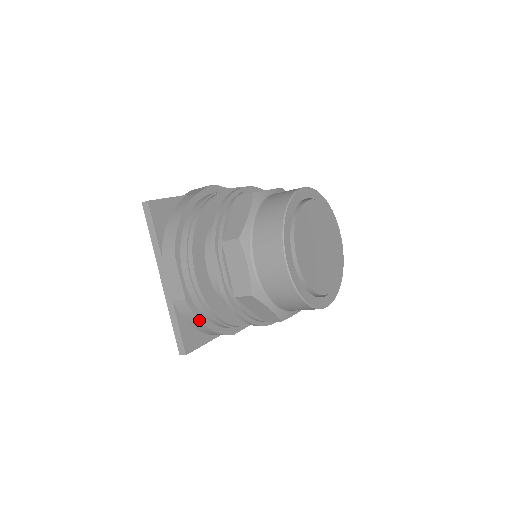
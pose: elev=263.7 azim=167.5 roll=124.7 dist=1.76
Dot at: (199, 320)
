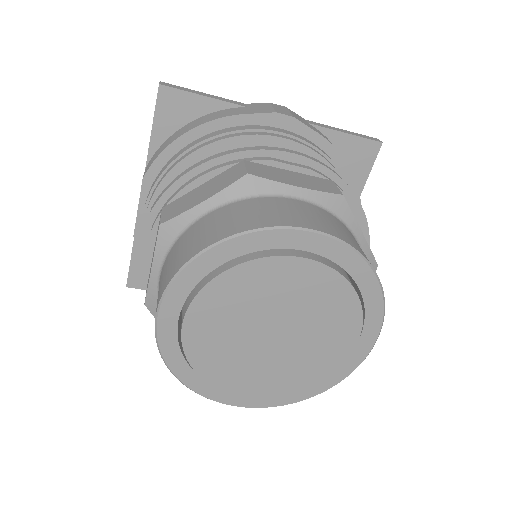
Dot at: occluded
